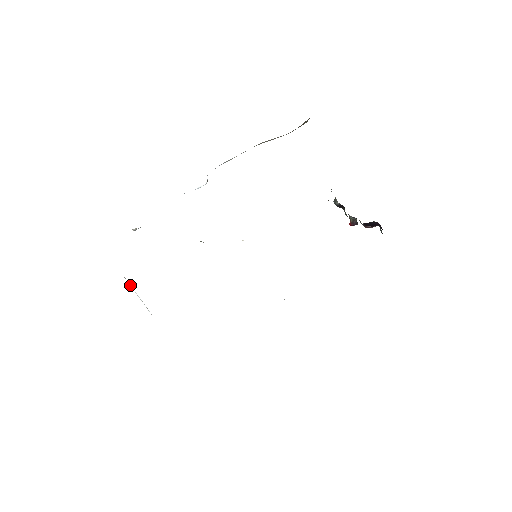
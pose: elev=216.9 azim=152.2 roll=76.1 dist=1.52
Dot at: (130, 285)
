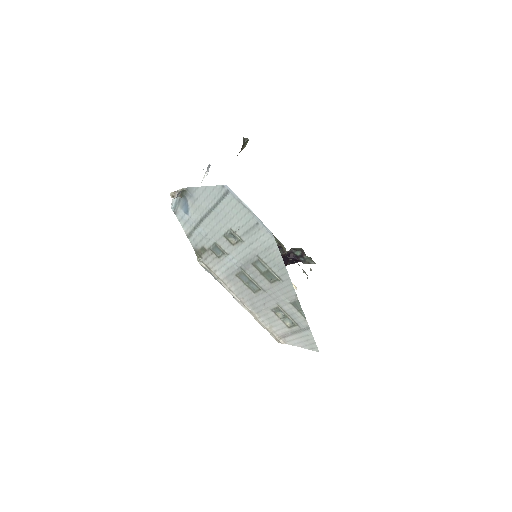
Dot at: (238, 195)
